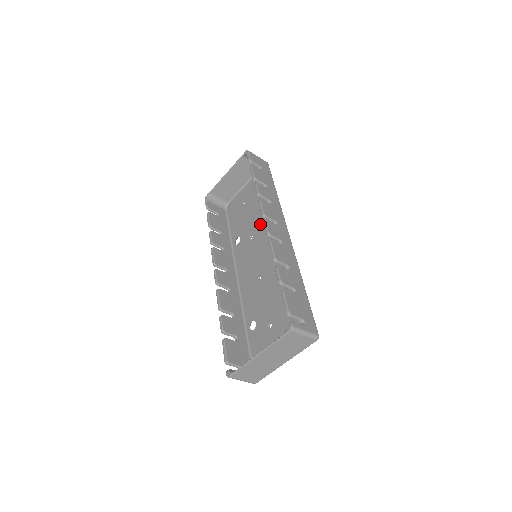
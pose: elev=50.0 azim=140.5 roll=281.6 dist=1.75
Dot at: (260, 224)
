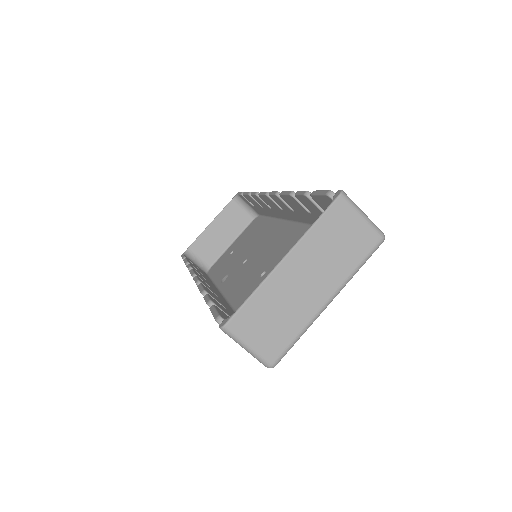
Dot at: (257, 244)
